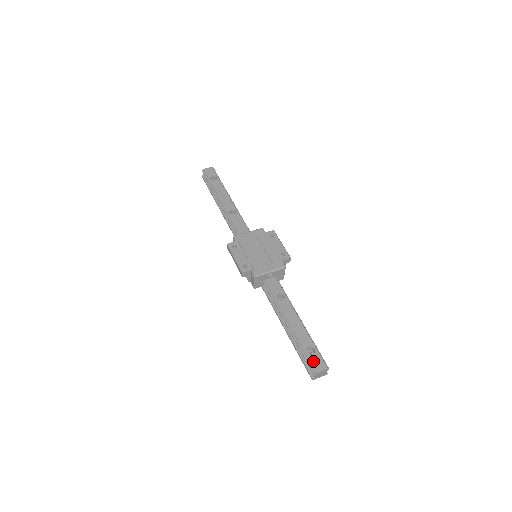
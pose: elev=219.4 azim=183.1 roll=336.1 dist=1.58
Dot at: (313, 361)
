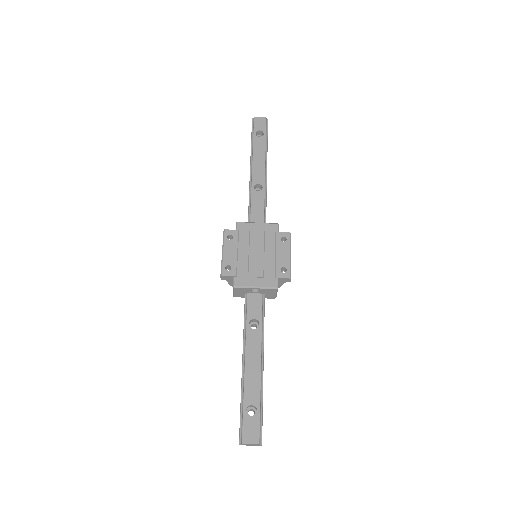
Dot at: (247, 426)
